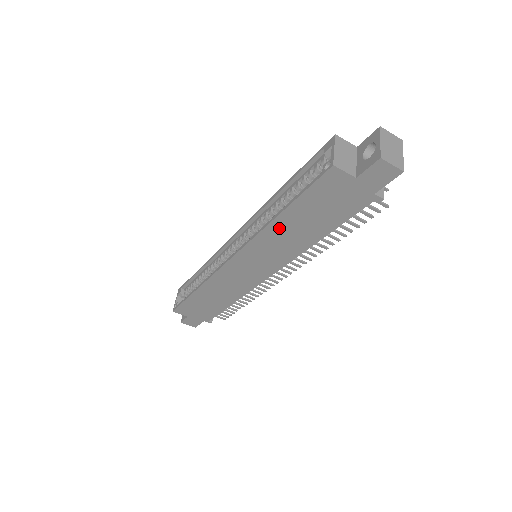
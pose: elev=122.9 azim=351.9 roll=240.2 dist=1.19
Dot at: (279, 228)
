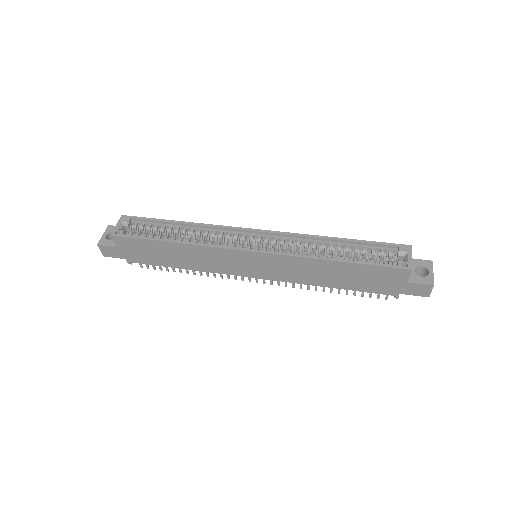
Dot at: (322, 265)
